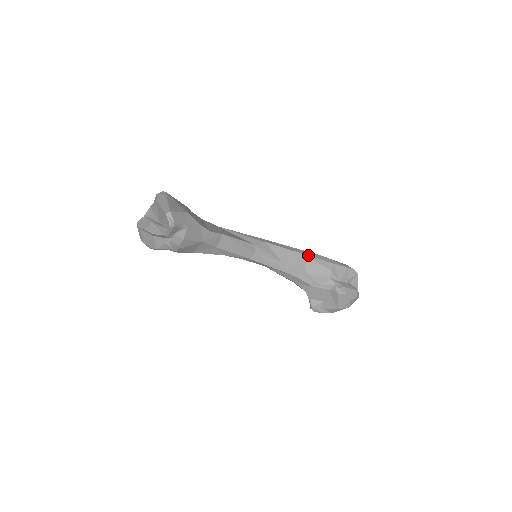
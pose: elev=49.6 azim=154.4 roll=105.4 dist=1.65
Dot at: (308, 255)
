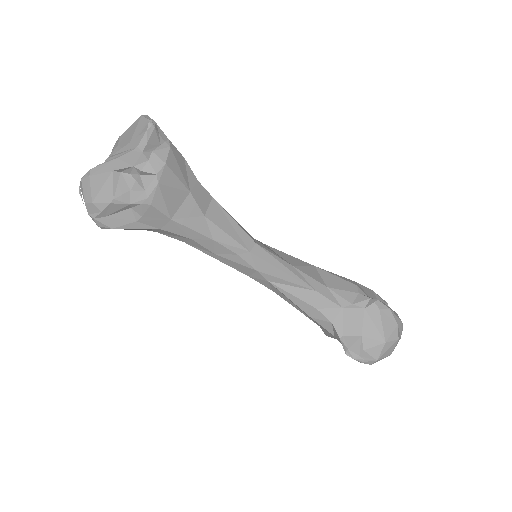
Dot at: (320, 268)
